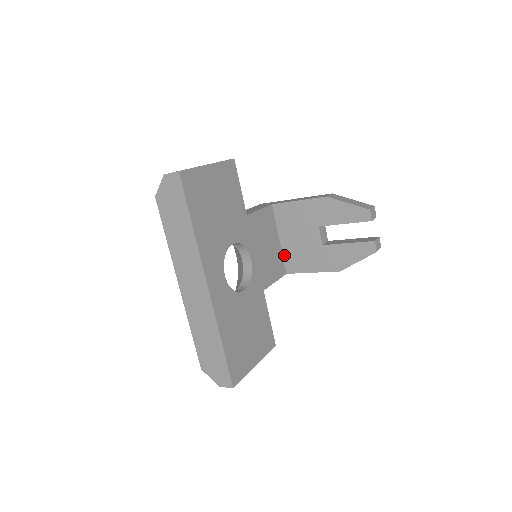
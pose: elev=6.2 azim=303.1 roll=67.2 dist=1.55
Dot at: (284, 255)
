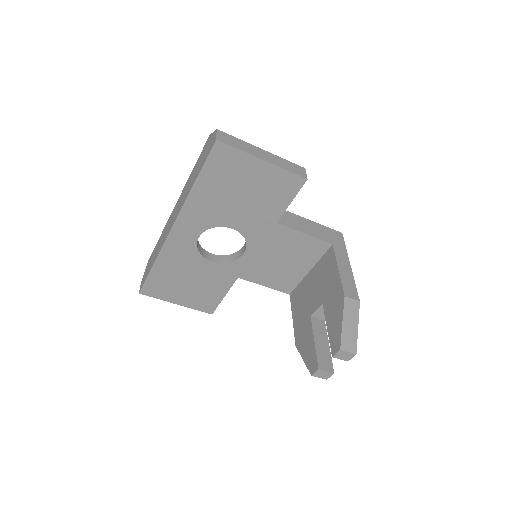
Dot at: (301, 283)
